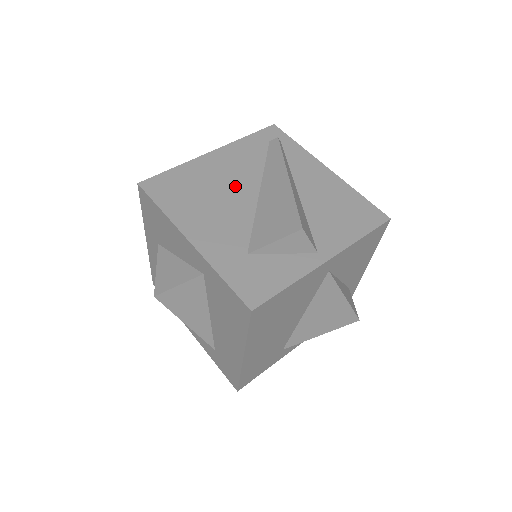
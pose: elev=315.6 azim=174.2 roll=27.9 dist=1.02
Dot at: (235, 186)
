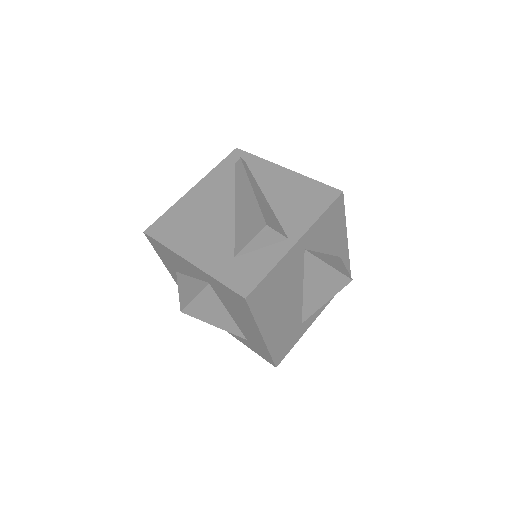
Dot at: (215, 209)
